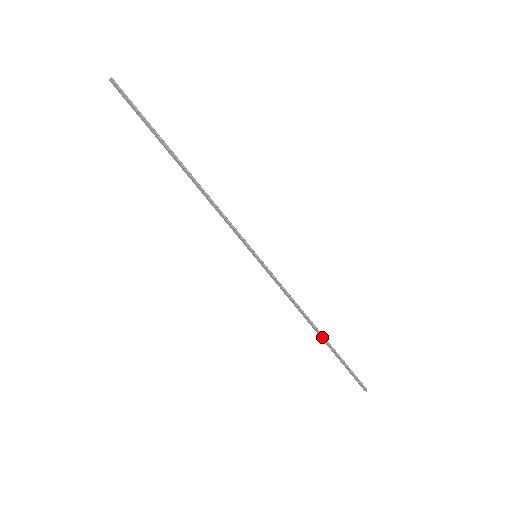
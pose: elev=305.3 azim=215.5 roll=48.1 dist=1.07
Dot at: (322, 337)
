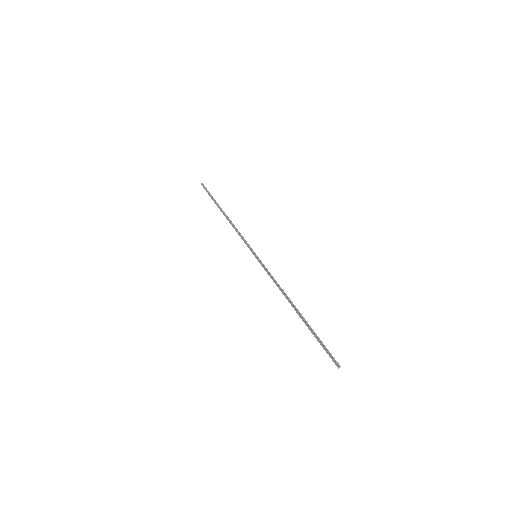
Dot at: (298, 312)
